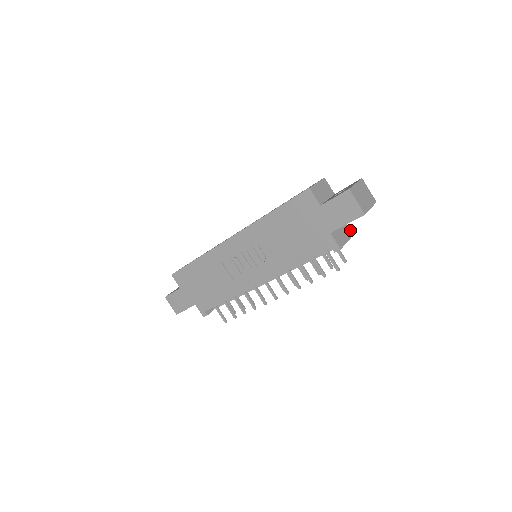
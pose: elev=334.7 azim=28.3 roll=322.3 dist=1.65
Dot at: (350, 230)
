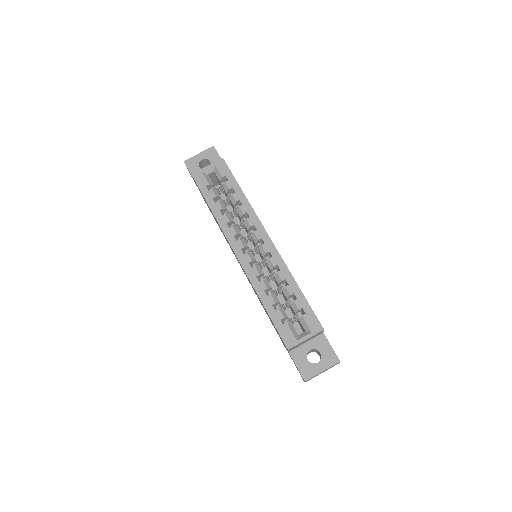
Dot at: occluded
